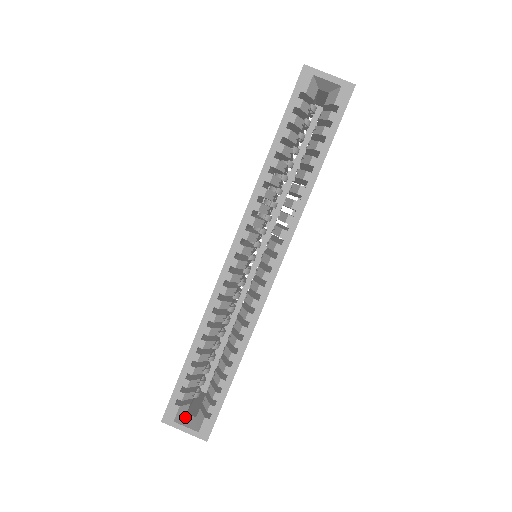
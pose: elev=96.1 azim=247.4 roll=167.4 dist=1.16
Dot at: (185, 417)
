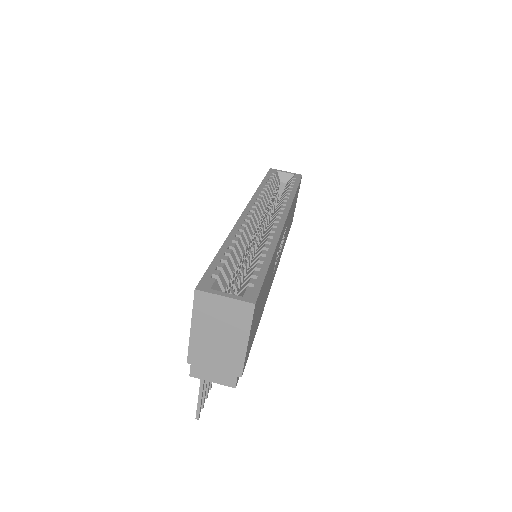
Dot at: occluded
